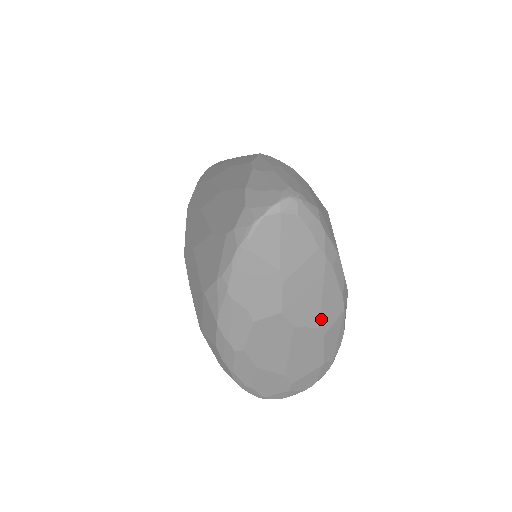
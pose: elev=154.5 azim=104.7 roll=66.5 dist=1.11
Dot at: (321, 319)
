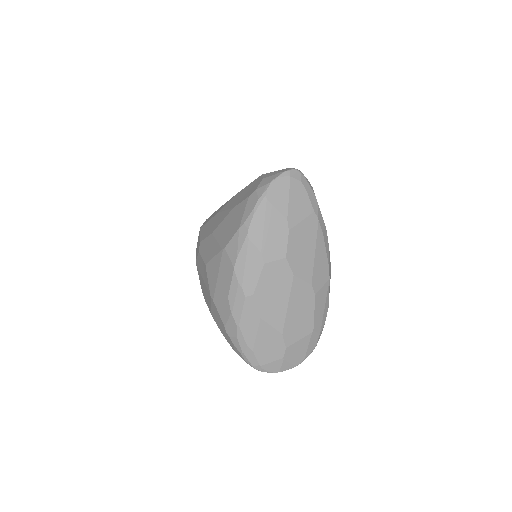
Dot at: (313, 277)
